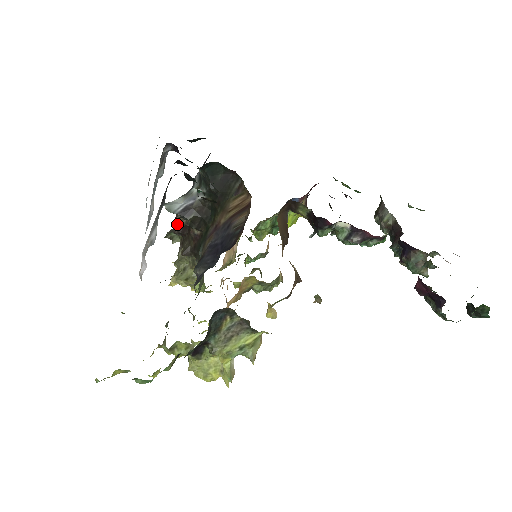
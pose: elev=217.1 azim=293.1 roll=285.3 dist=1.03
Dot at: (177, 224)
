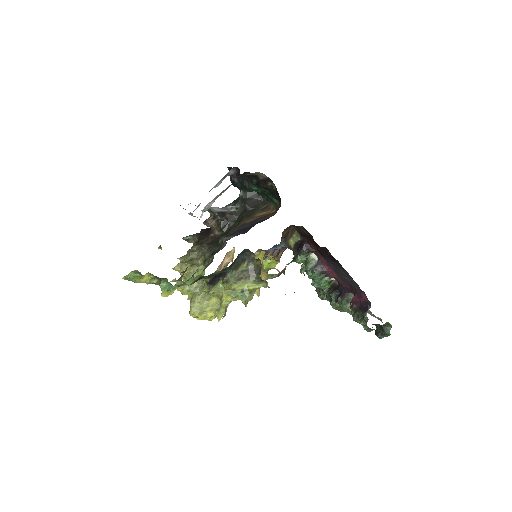
Dot at: (206, 224)
